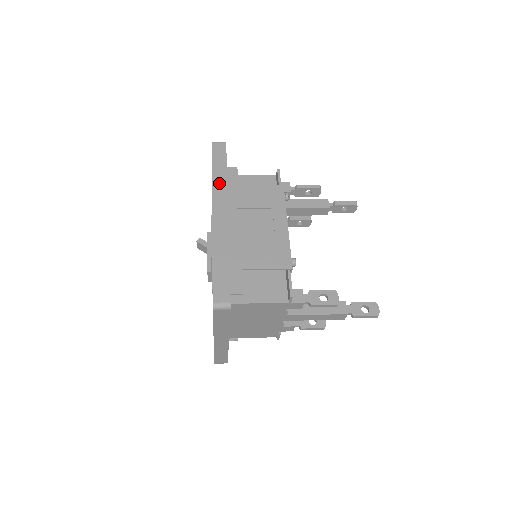
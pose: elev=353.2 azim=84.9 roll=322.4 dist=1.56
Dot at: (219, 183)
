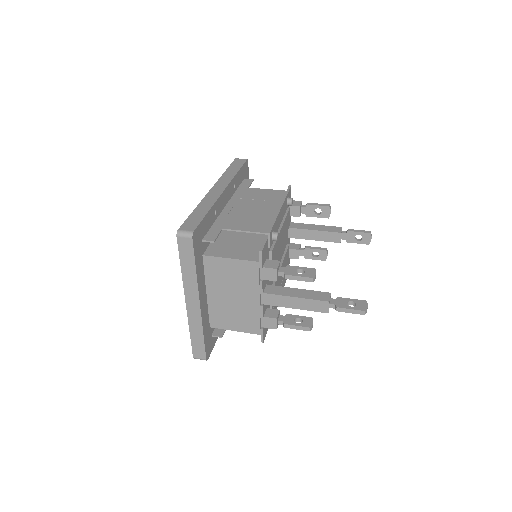
Dot at: (228, 175)
